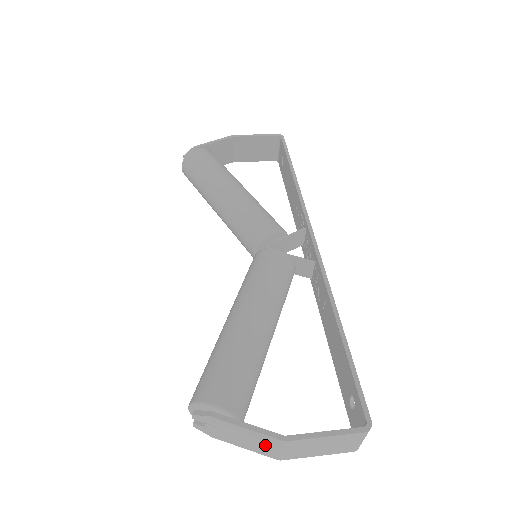
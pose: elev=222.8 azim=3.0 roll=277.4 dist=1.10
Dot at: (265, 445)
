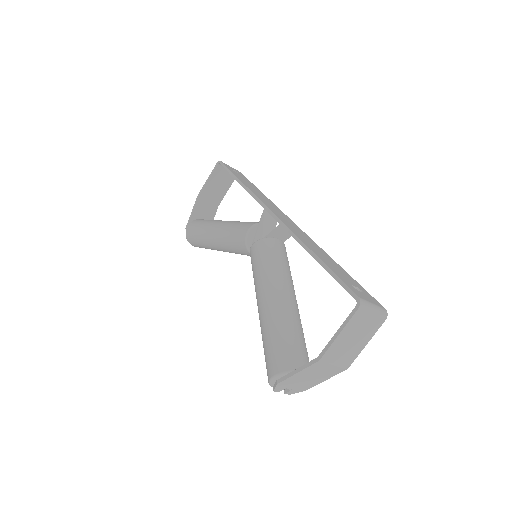
Dot at: (323, 370)
